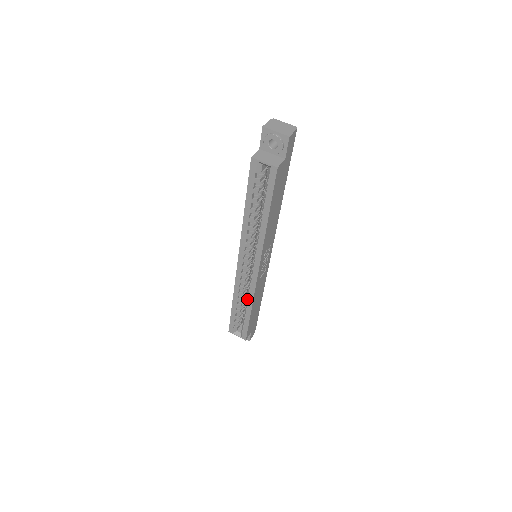
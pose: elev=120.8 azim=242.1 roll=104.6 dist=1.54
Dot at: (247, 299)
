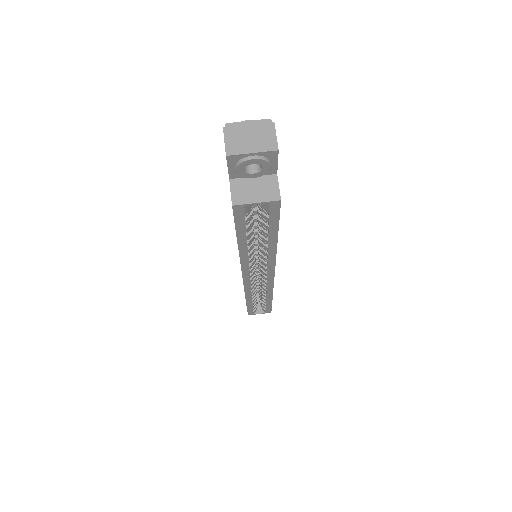
Dot at: occluded
